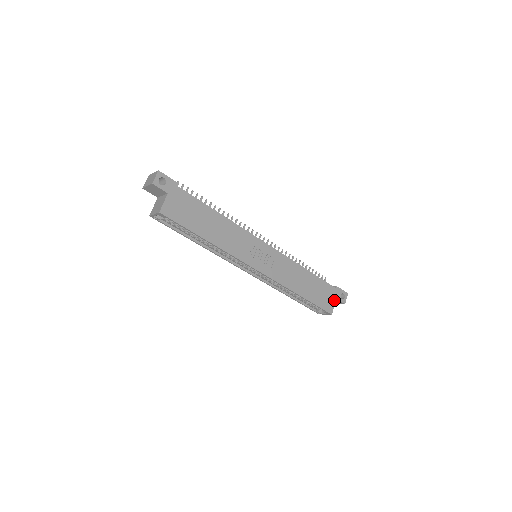
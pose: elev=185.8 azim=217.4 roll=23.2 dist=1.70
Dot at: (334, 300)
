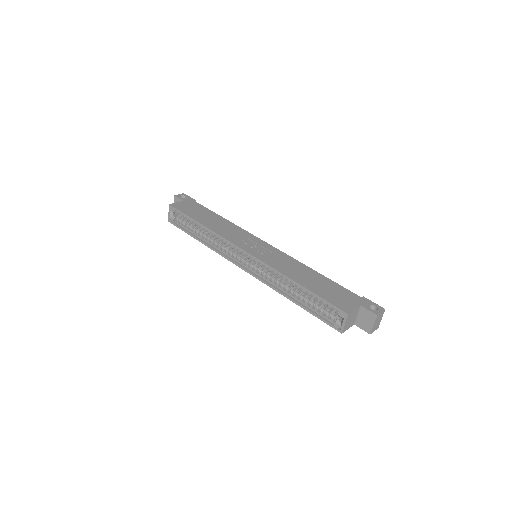
Dot at: (356, 305)
